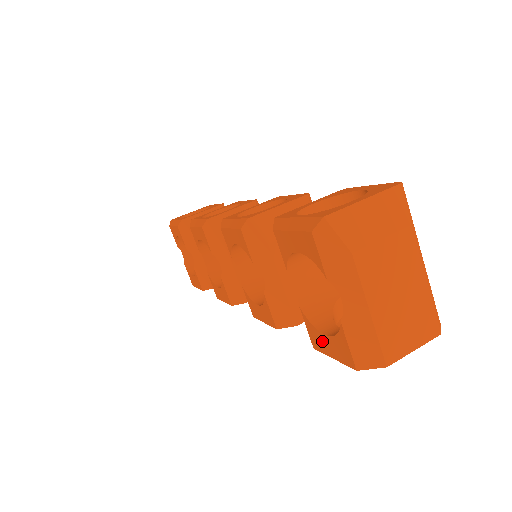
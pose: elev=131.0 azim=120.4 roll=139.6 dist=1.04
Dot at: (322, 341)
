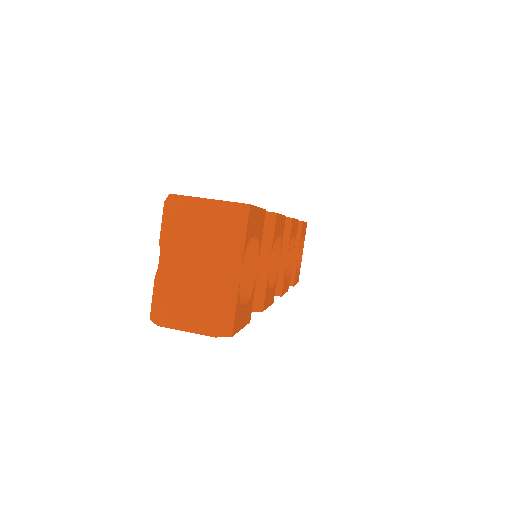
Dot at: occluded
